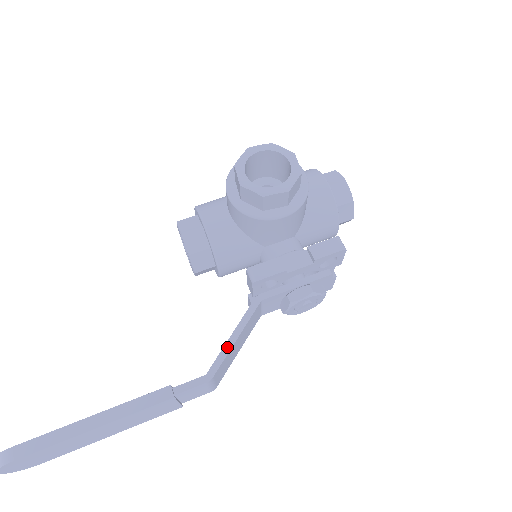
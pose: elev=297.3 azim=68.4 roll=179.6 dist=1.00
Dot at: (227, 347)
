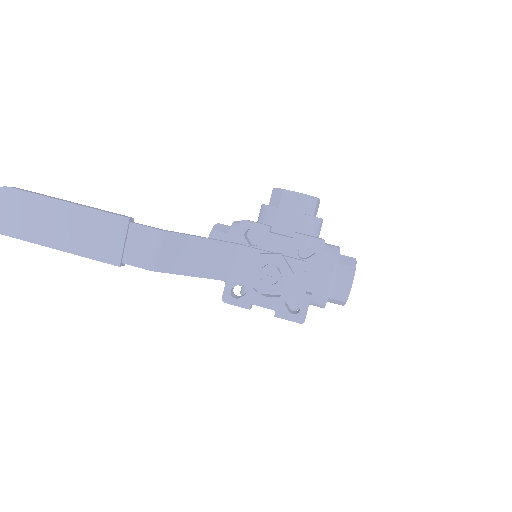
Dot at: (190, 235)
